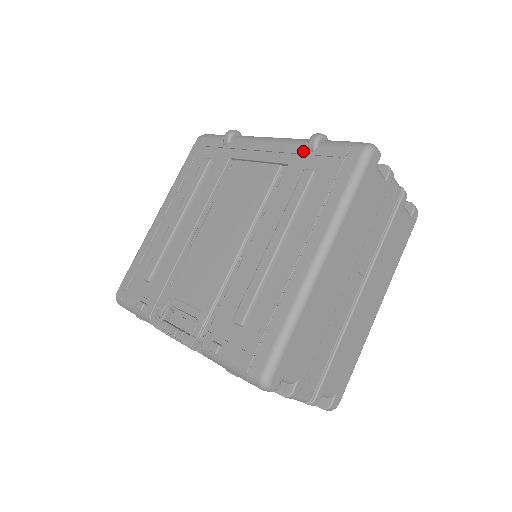
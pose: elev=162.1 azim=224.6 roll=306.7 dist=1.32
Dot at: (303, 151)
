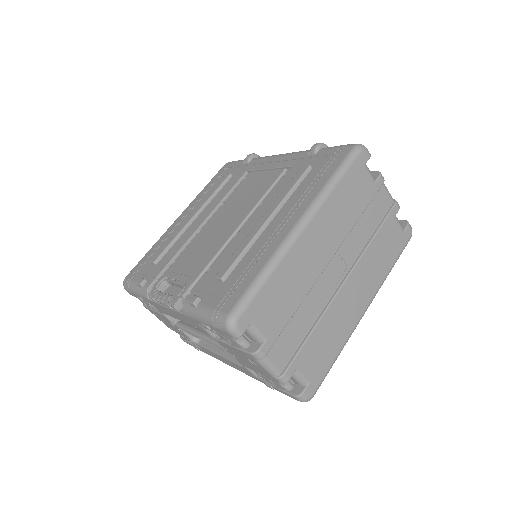
Dot at: (305, 156)
